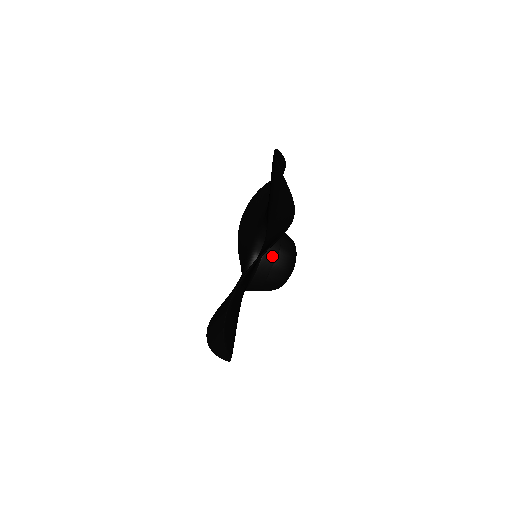
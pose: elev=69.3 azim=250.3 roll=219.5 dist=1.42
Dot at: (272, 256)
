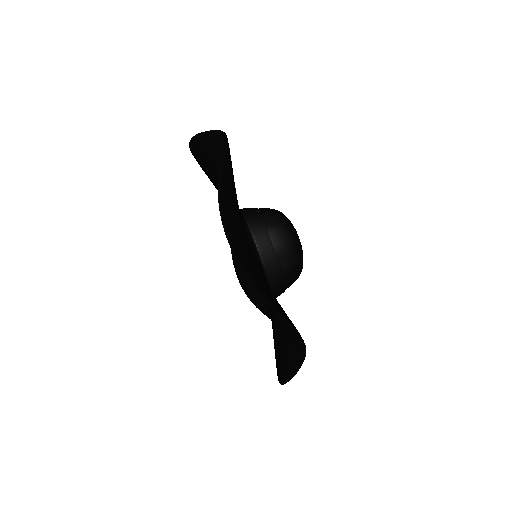
Dot at: (258, 221)
